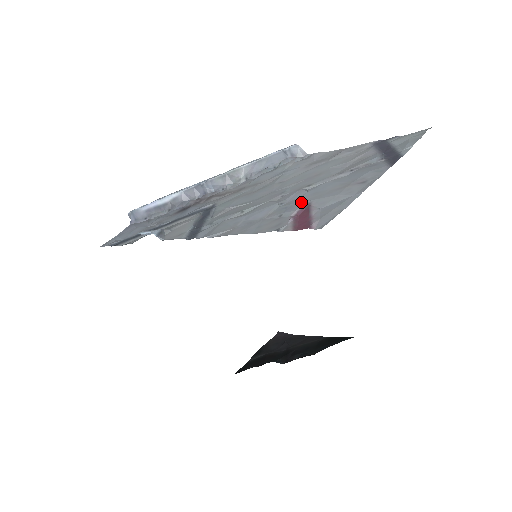
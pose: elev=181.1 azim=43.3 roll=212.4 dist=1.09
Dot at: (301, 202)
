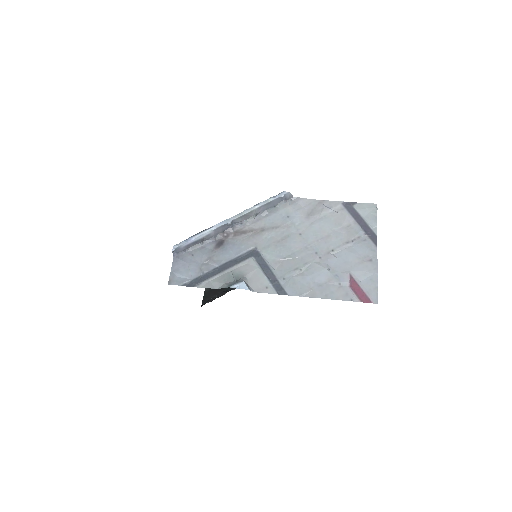
Dot at: (344, 272)
